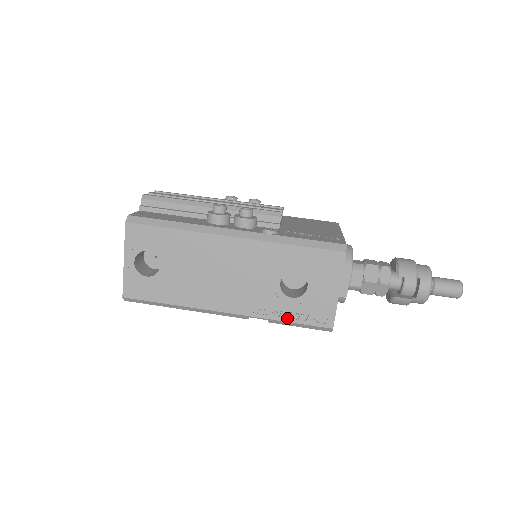
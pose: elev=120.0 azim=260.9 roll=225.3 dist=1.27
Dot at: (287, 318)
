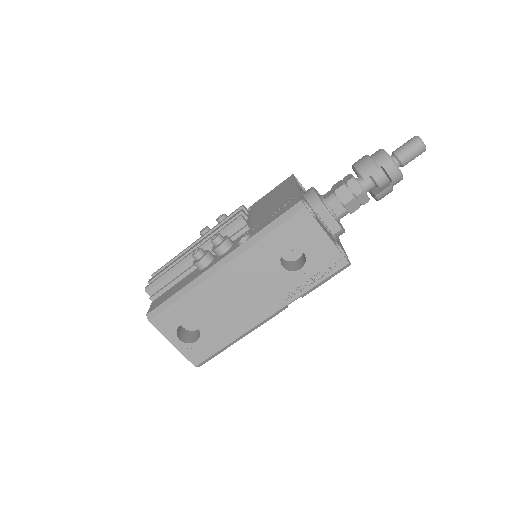
Dot at: (311, 285)
